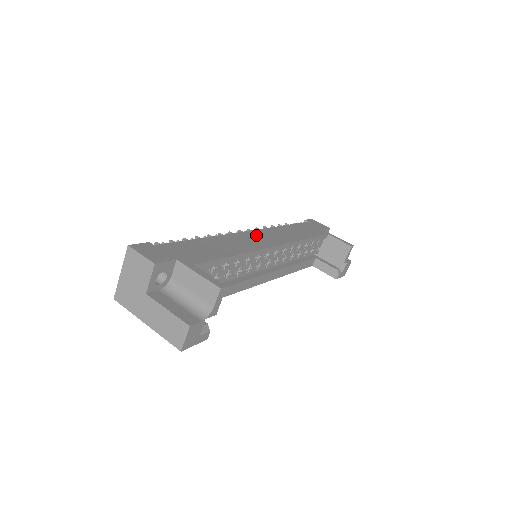
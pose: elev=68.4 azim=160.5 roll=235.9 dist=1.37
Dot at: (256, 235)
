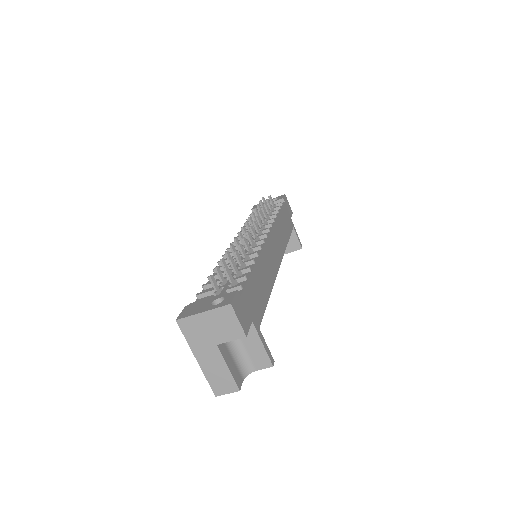
Dot at: (272, 246)
